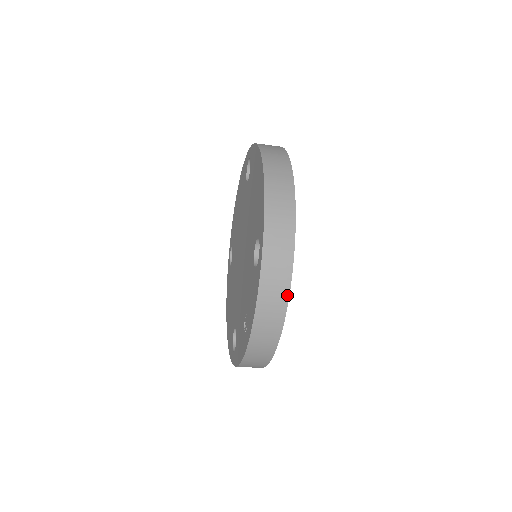
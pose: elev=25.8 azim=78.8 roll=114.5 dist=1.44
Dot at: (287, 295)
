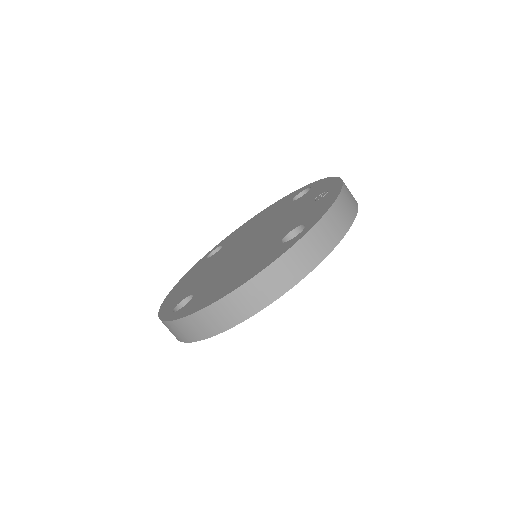
Dot at: occluded
